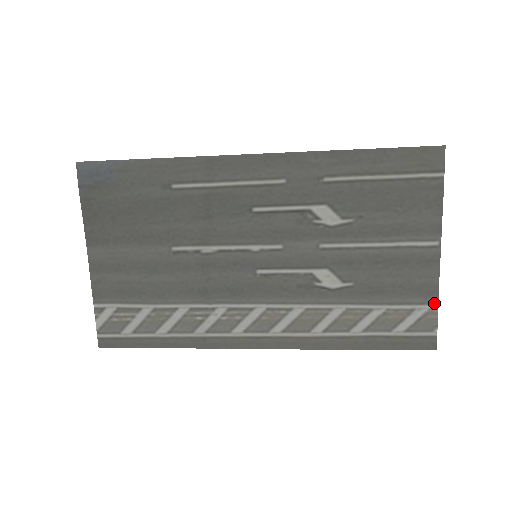
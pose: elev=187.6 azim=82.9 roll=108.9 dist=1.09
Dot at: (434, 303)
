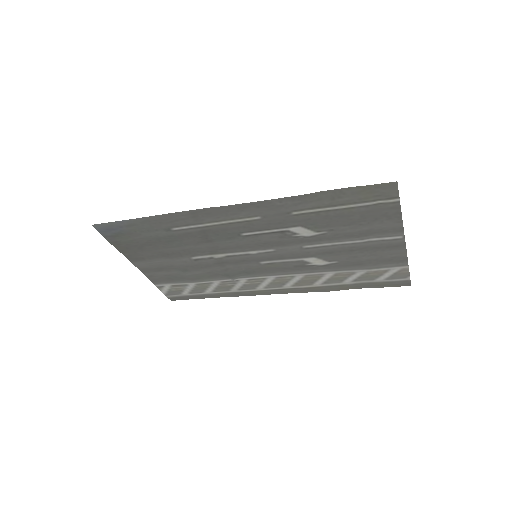
Dot at: (405, 265)
